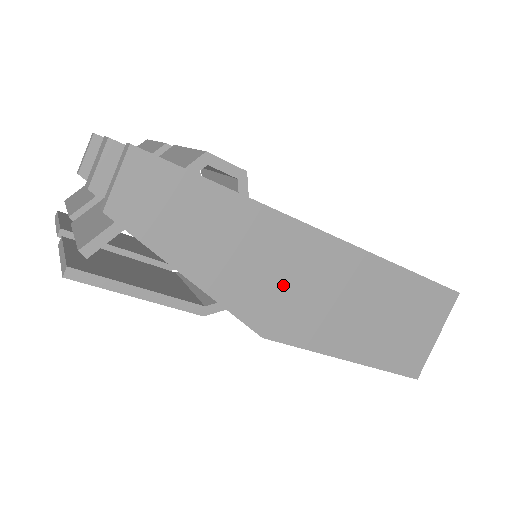
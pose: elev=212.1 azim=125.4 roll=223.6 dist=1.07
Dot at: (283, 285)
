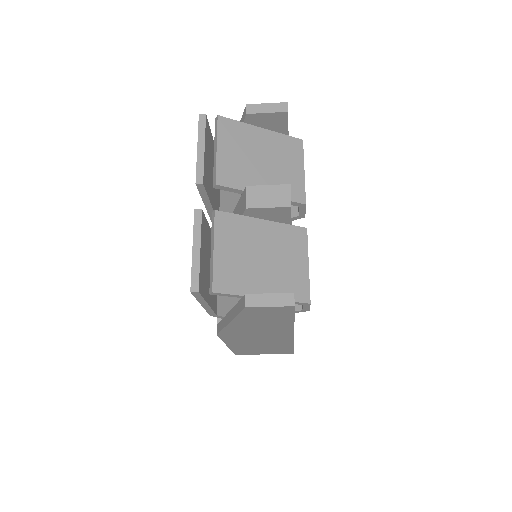
Dot at: (253, 334)
